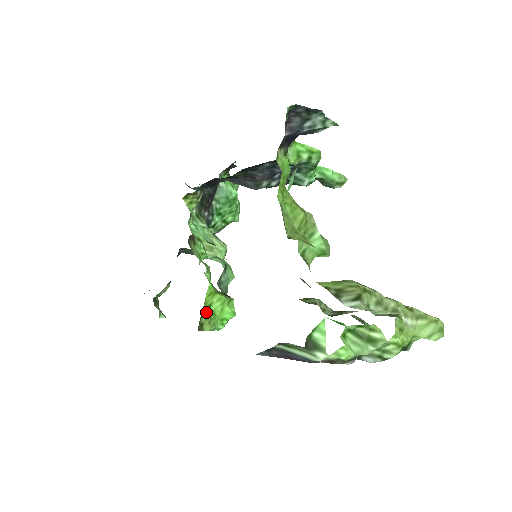
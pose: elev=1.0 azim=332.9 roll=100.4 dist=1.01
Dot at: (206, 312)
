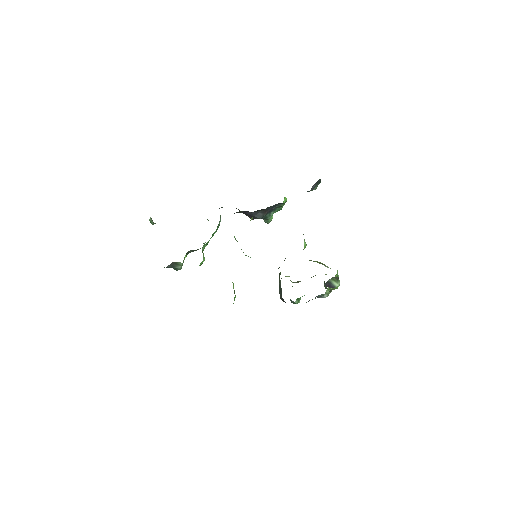
Dot at: occluded
